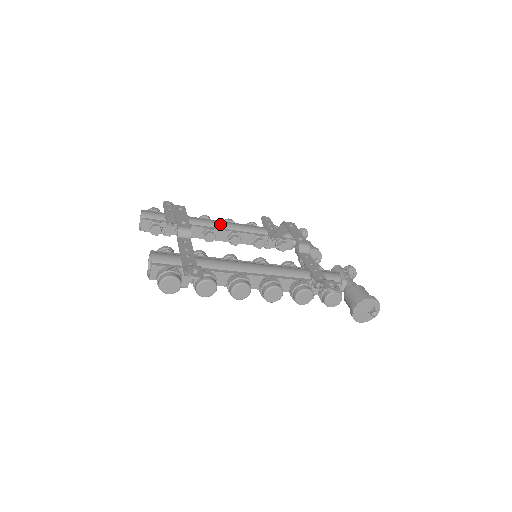
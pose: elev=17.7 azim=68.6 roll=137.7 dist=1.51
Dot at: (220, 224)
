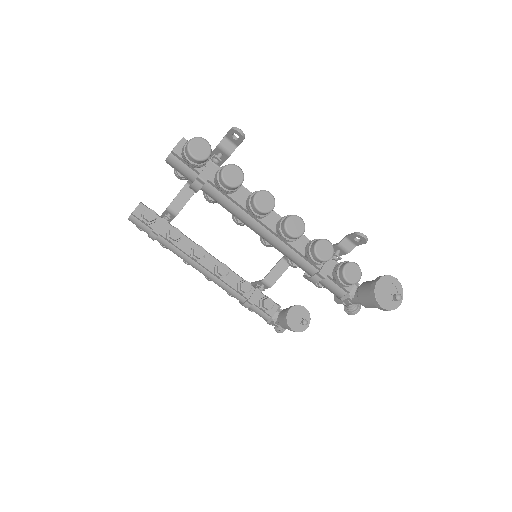
Dot at: (210, 254)
